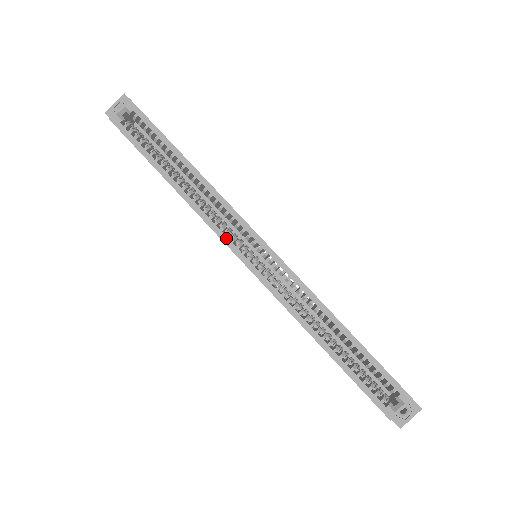
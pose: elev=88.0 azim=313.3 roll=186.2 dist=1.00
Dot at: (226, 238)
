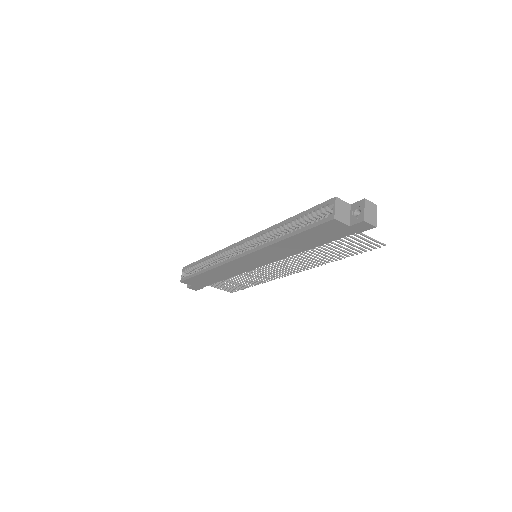
Dot at: (229, 260)
